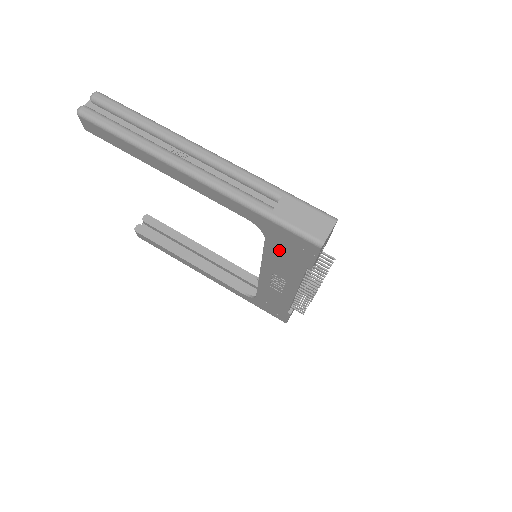
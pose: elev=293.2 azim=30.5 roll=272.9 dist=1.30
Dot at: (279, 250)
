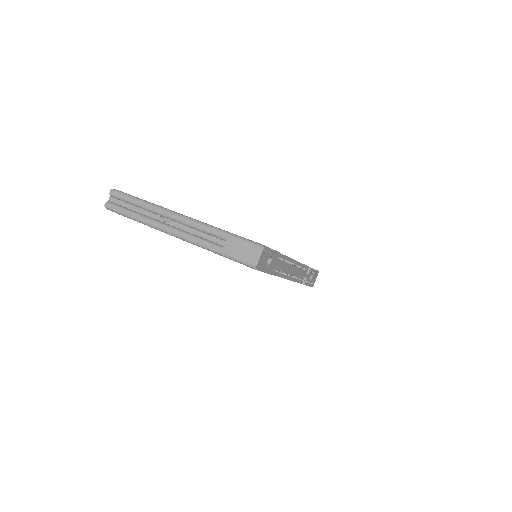
Dot at: occluded
